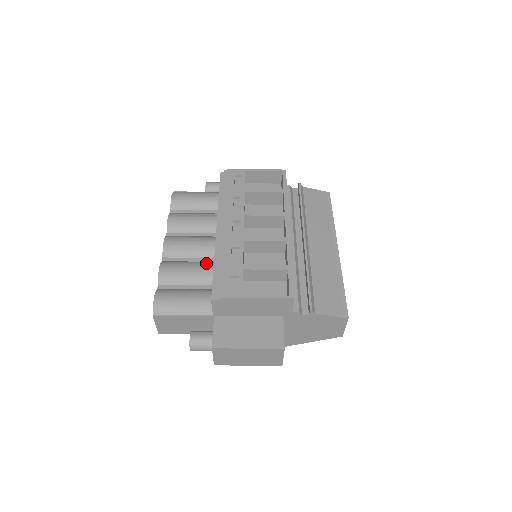
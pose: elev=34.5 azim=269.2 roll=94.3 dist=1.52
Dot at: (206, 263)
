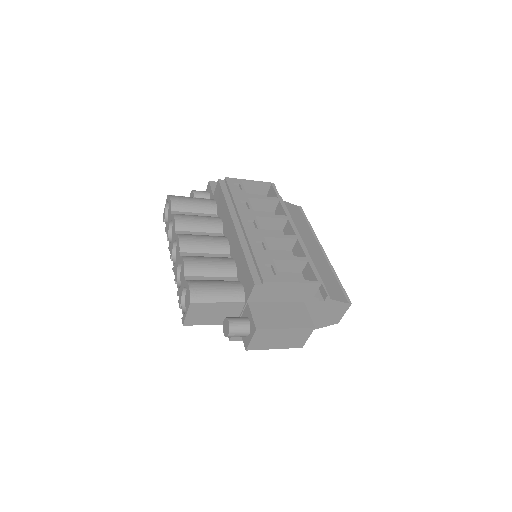
Dot at: (224, 258)
